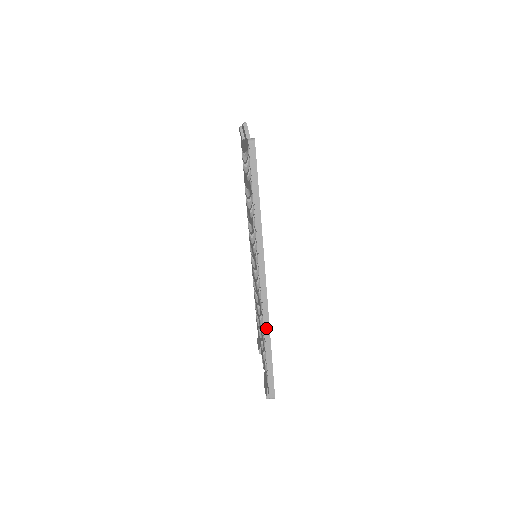
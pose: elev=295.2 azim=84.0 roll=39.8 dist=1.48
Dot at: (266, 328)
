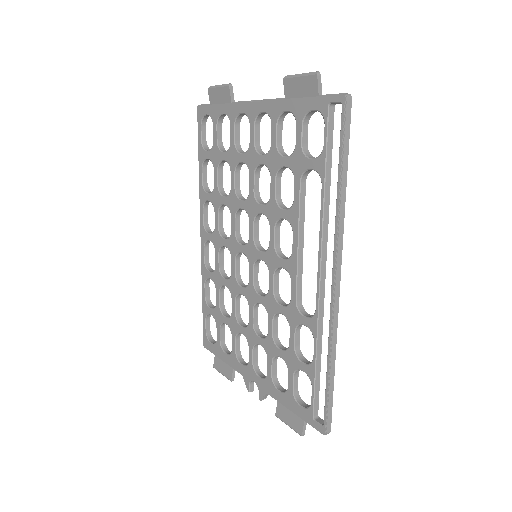
Dot at: (333, 345)
